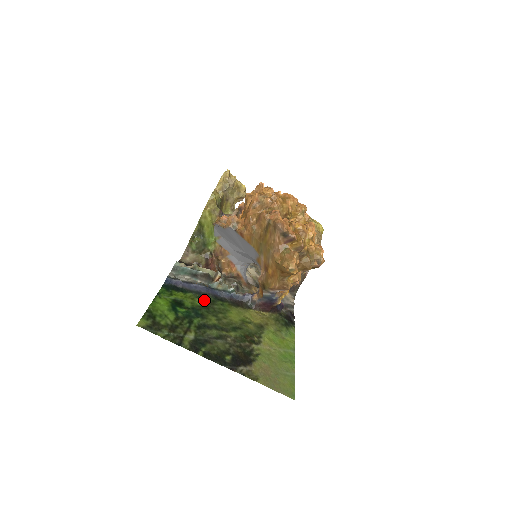
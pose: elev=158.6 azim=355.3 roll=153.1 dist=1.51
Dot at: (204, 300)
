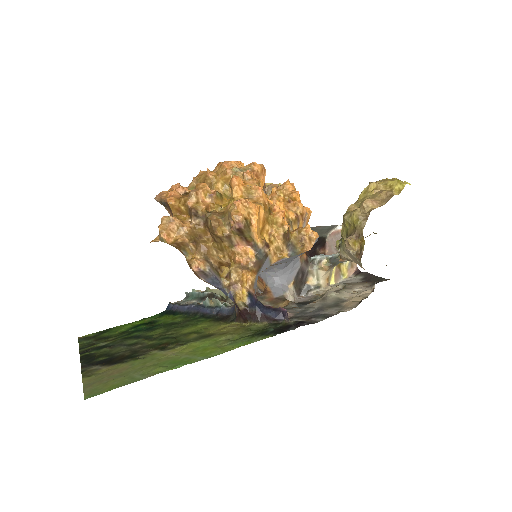
Dot at: (185, 319)
